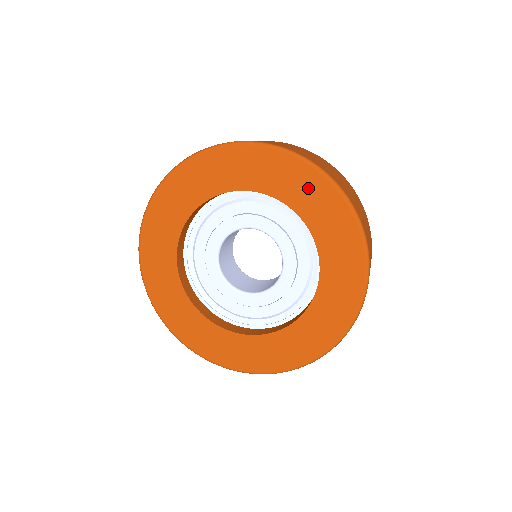
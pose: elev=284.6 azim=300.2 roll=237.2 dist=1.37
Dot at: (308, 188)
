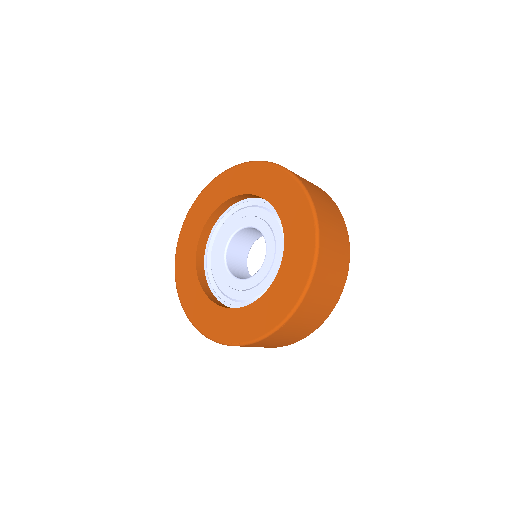
Dot at: (302, 231)
